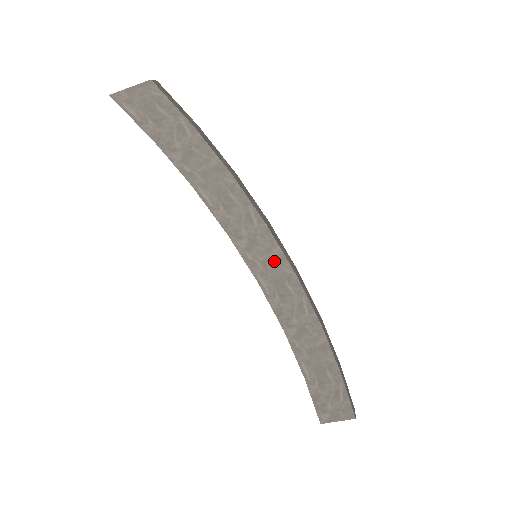
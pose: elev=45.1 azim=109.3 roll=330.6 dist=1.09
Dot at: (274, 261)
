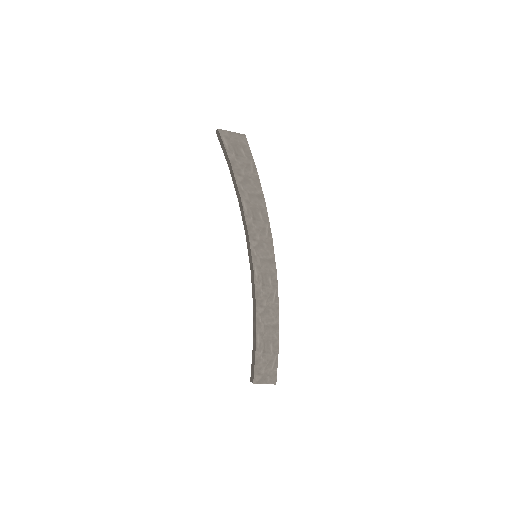
Dot at: (268, 262)
